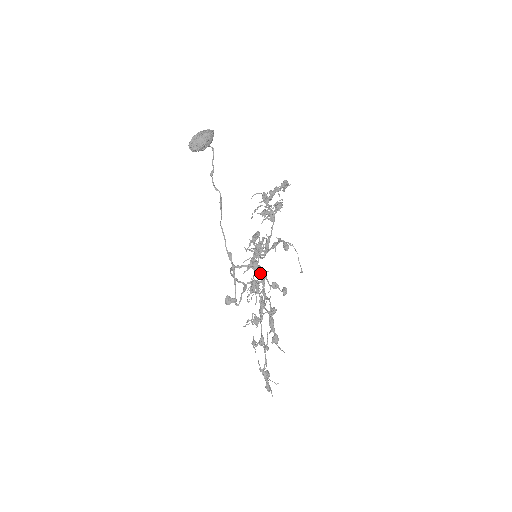
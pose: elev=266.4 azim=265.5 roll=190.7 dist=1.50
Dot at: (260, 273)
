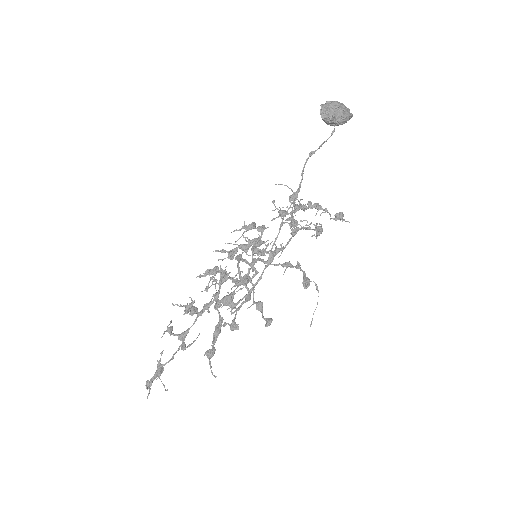
Dot at: (251, 279)
